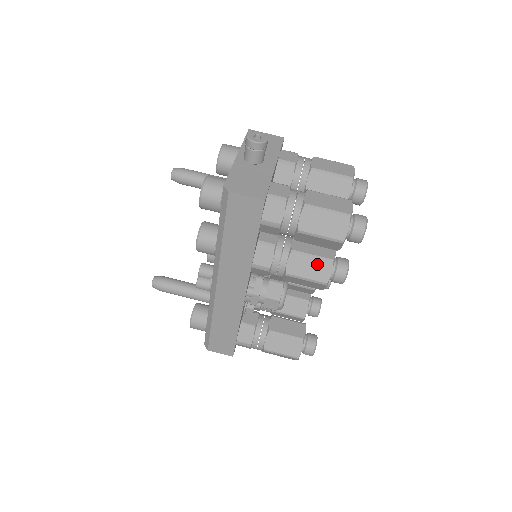
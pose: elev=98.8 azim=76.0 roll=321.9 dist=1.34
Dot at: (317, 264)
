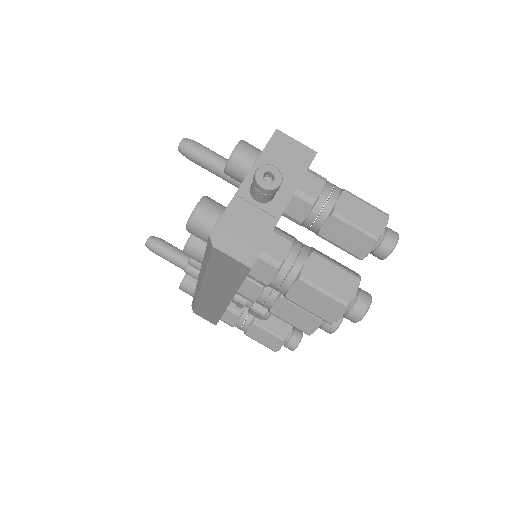
Dot at: (305, 316)
